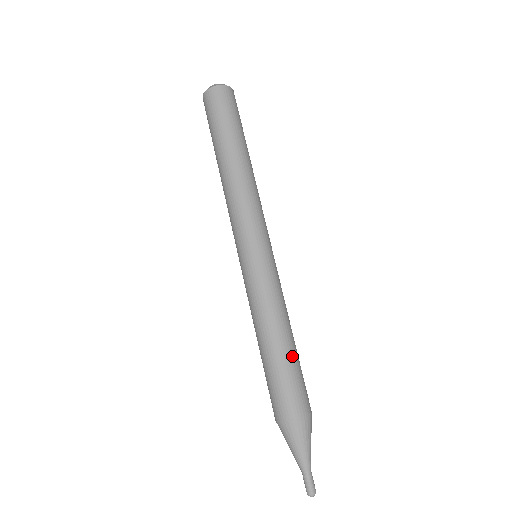
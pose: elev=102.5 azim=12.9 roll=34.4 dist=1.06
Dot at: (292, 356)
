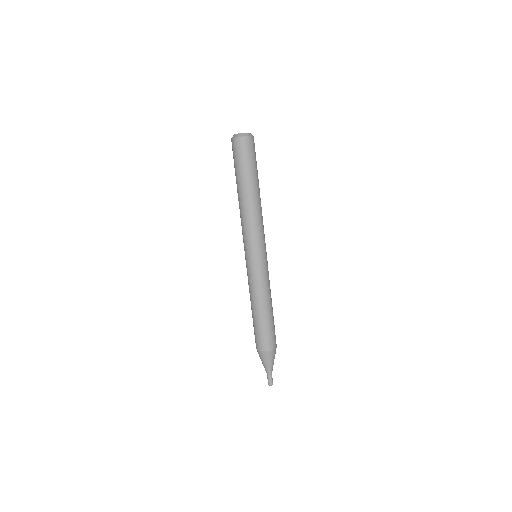
Dot at: occluded
